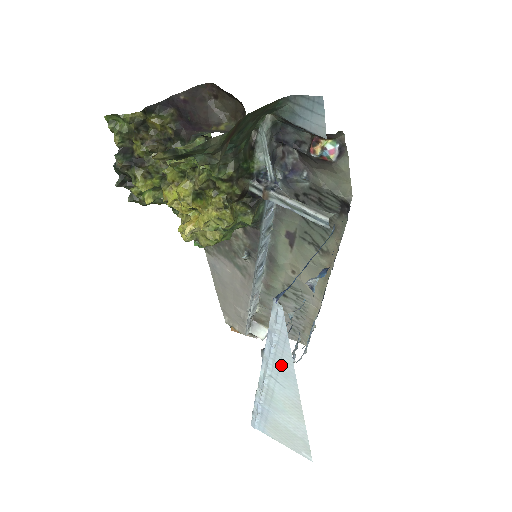
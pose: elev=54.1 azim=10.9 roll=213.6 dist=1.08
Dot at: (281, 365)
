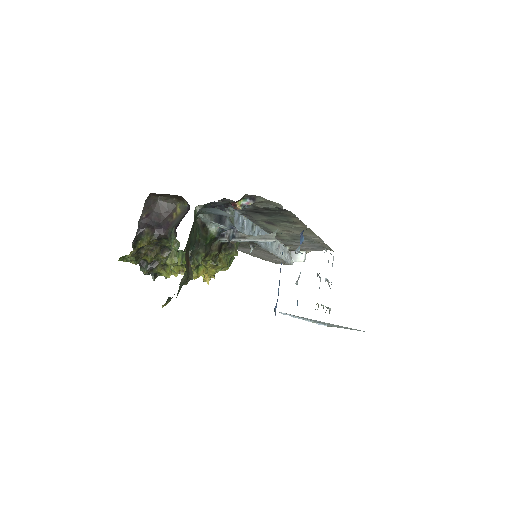
Dot at: (308, 319)
